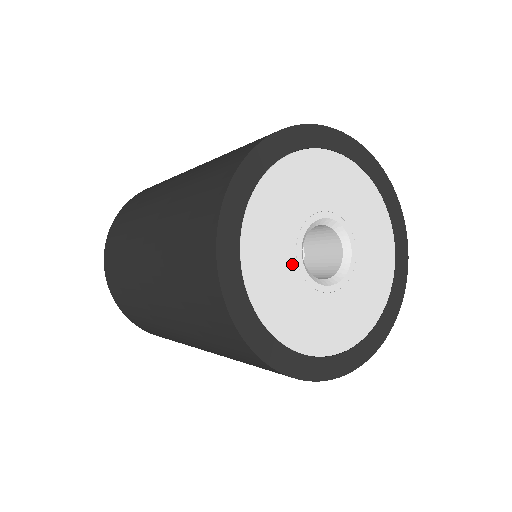
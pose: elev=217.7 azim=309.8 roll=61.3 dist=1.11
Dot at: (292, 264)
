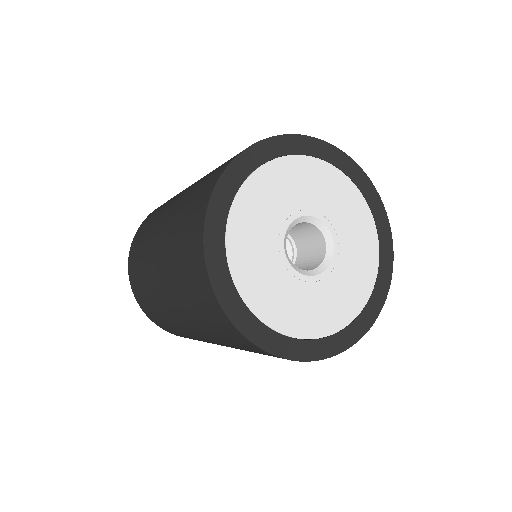
Dot at: (275, 232)
